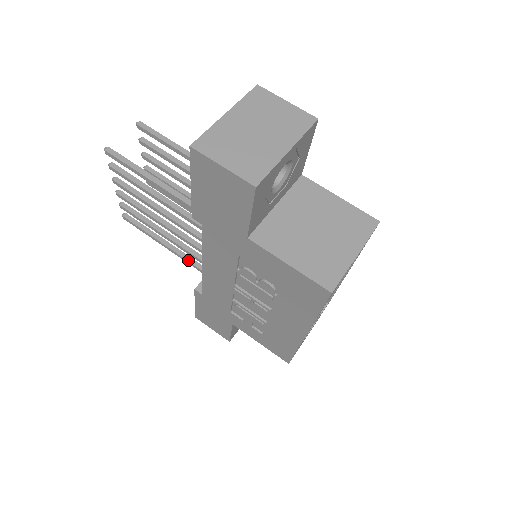
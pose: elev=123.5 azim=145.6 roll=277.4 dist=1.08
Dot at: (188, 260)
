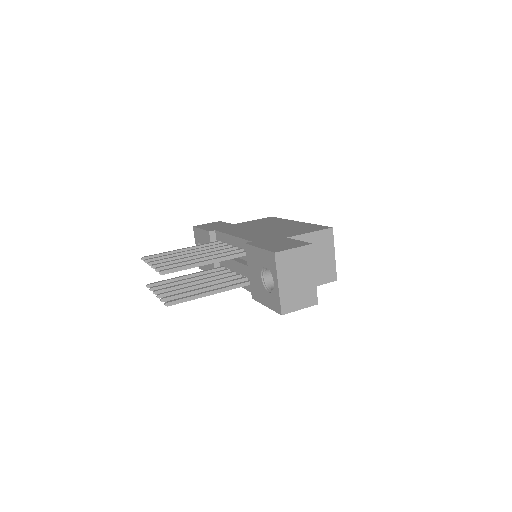
Dot at: occluded
